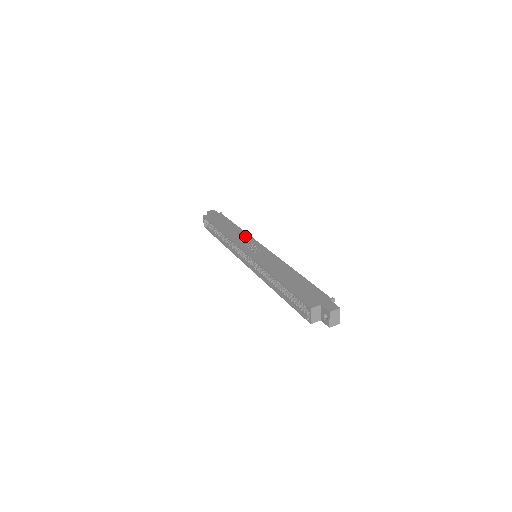
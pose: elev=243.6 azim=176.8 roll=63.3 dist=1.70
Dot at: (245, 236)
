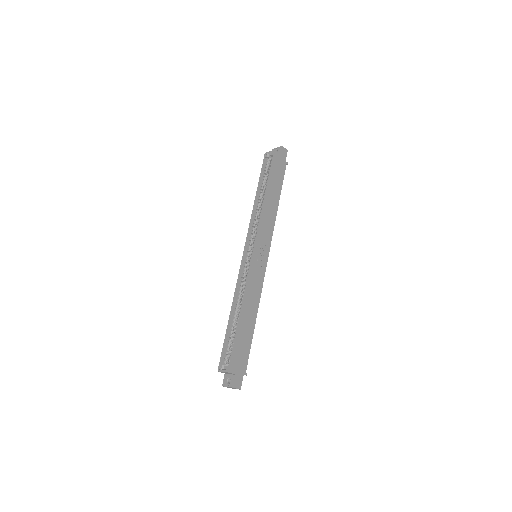
Dot at: (271, 227)
